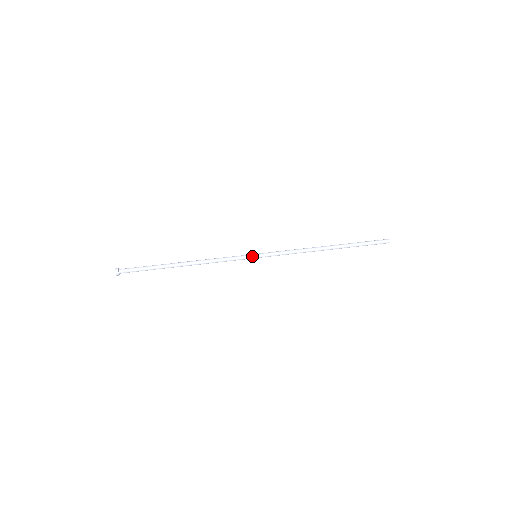
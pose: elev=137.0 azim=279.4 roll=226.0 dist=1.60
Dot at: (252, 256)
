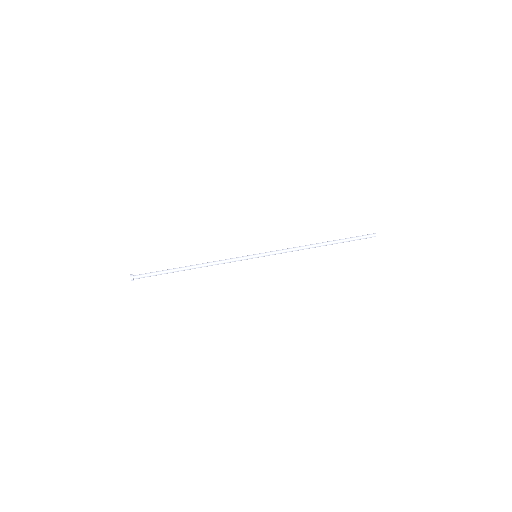
Dot at: (252, 255)
